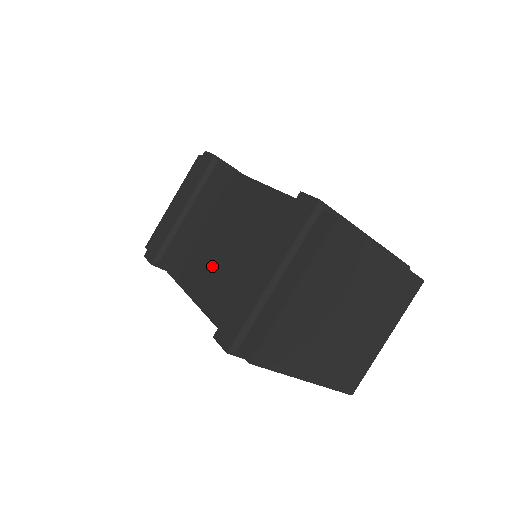
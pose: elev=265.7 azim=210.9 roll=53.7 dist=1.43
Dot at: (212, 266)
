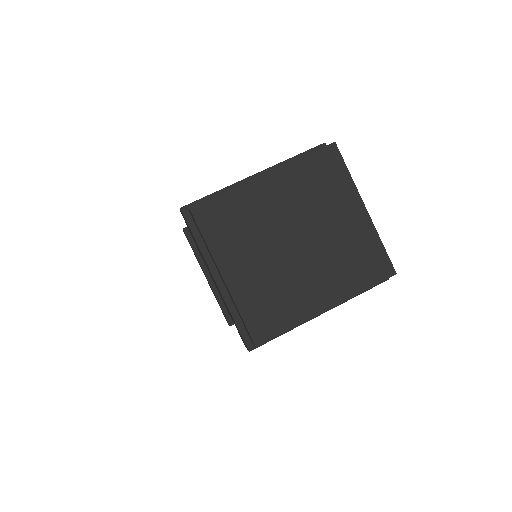
Dot at: occluded
